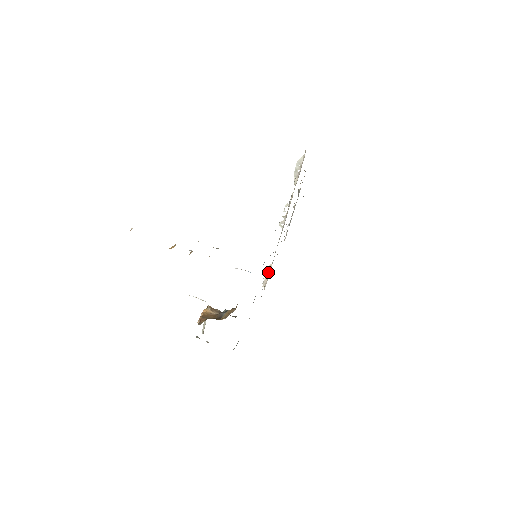
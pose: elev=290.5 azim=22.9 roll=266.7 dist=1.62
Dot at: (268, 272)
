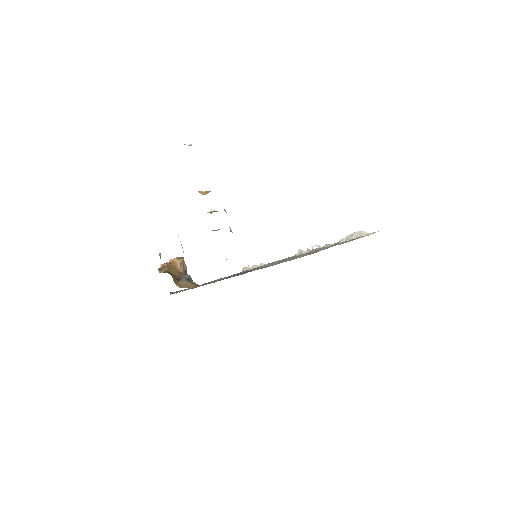
Dot at: (256, 266)
